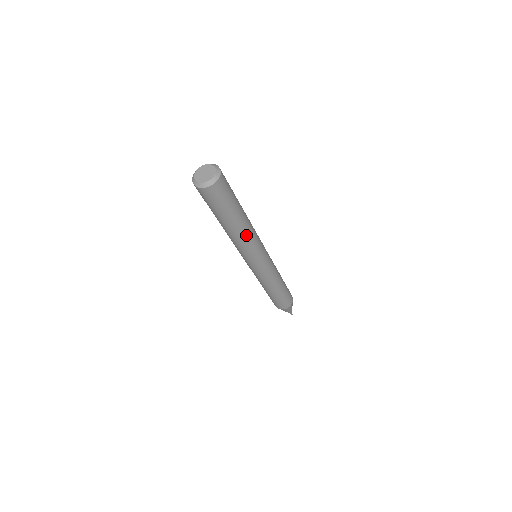
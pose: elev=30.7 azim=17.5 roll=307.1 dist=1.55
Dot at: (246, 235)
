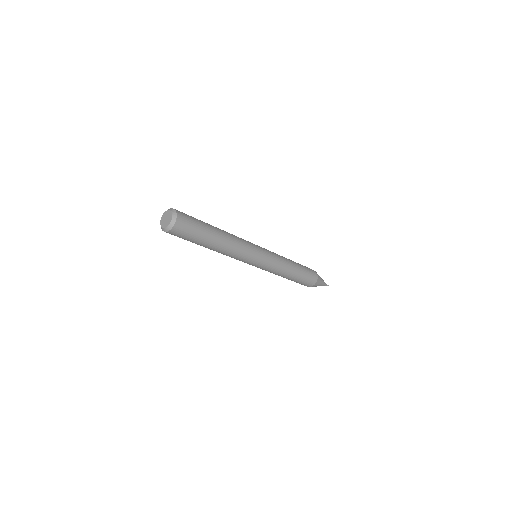
Dot at: (232, 240)
